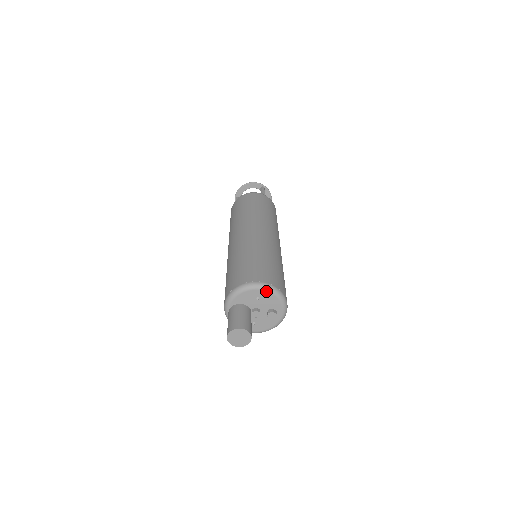
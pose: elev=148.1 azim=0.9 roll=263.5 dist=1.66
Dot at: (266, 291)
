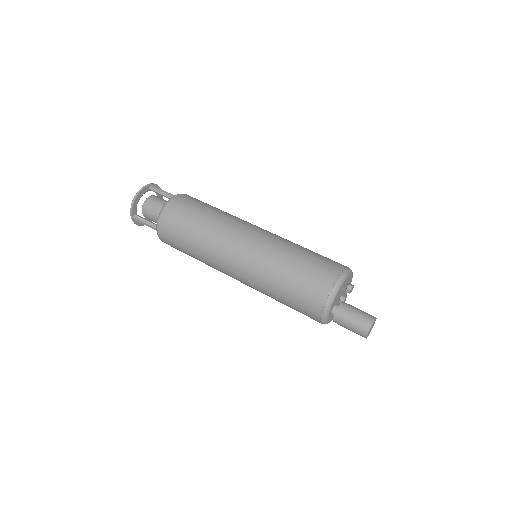
Dot at: (347, 278)
